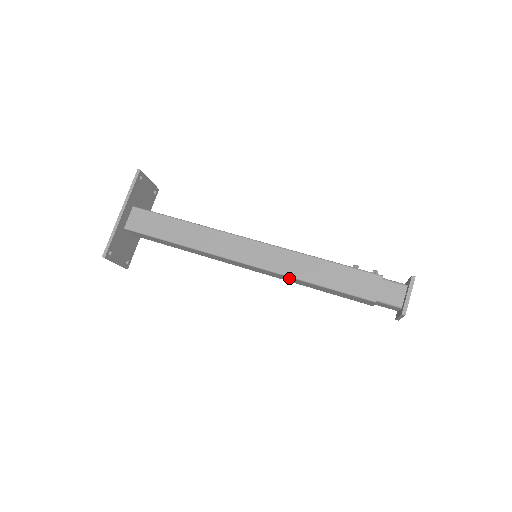
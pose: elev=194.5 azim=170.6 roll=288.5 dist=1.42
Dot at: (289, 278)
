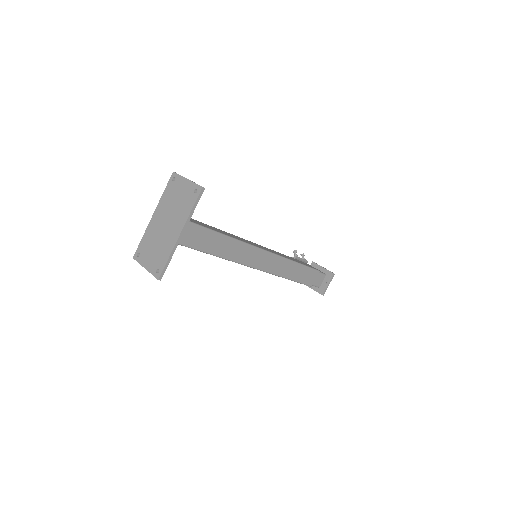
Dot at: occluded
